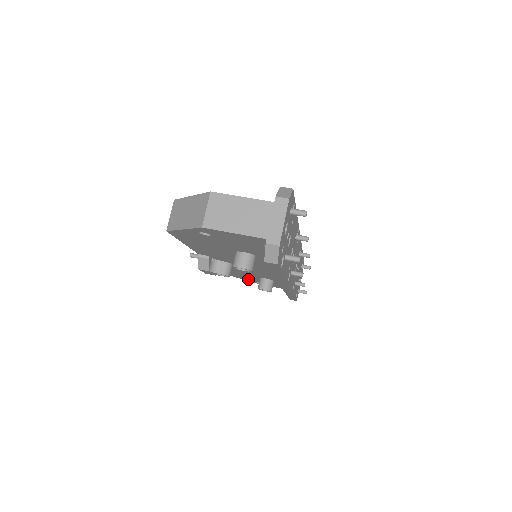
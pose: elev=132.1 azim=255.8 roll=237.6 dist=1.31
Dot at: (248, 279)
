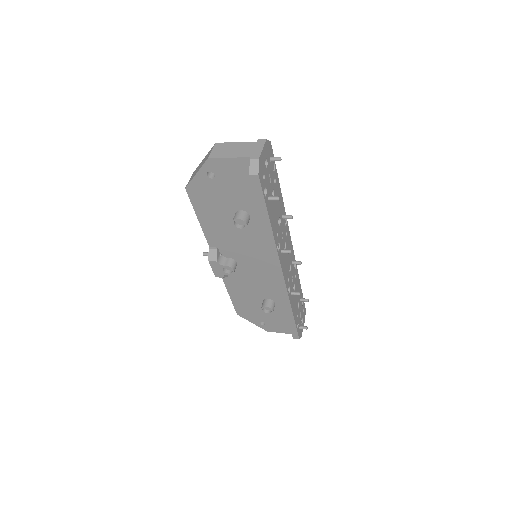
Dot at: (255, 318)
